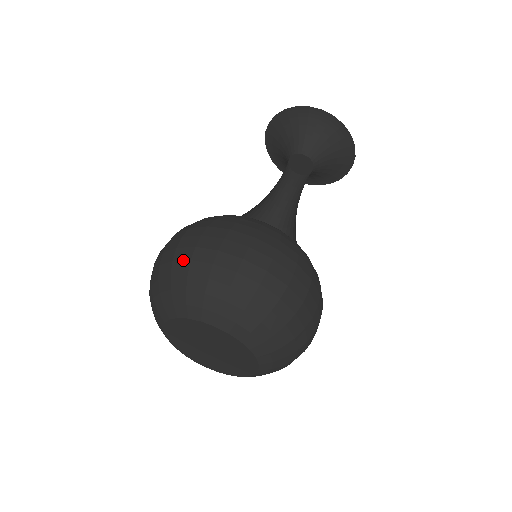
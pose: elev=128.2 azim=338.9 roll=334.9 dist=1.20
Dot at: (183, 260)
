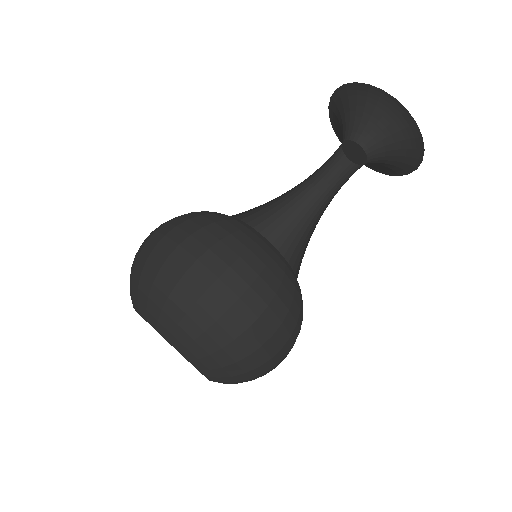
Dot at: (154, 265)
